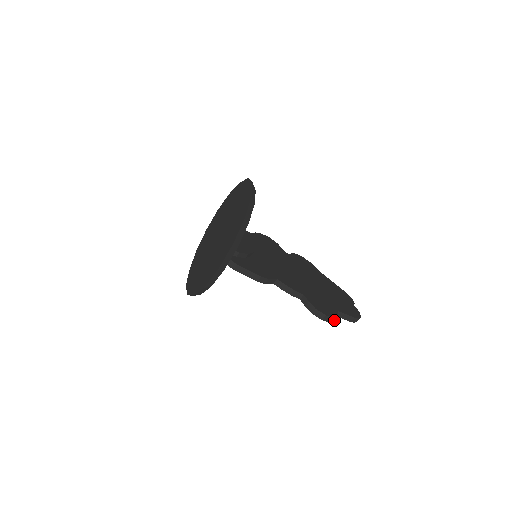
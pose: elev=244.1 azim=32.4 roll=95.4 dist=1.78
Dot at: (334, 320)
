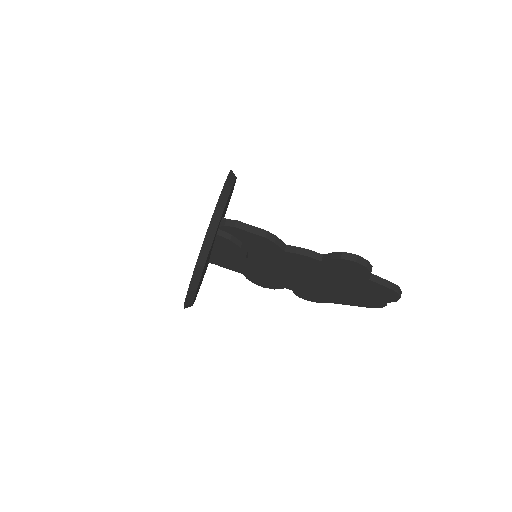
Dot at: (371, 271)
